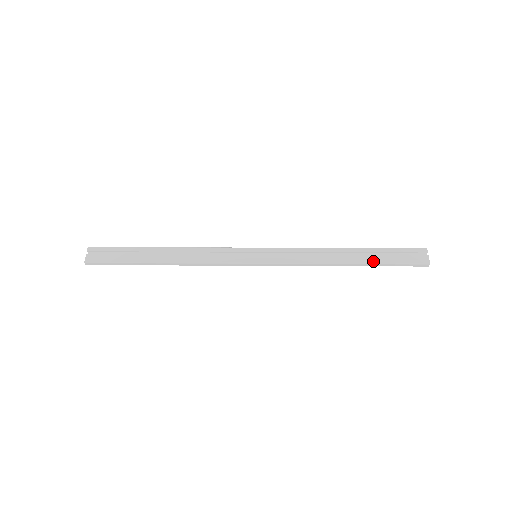
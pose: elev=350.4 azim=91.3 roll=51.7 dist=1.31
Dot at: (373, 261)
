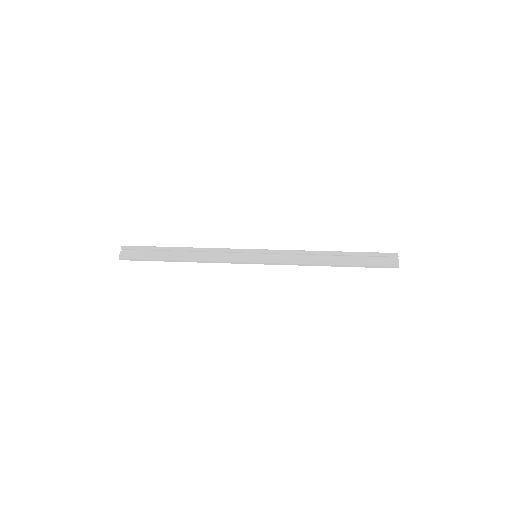
Dot at: (352, 263)
